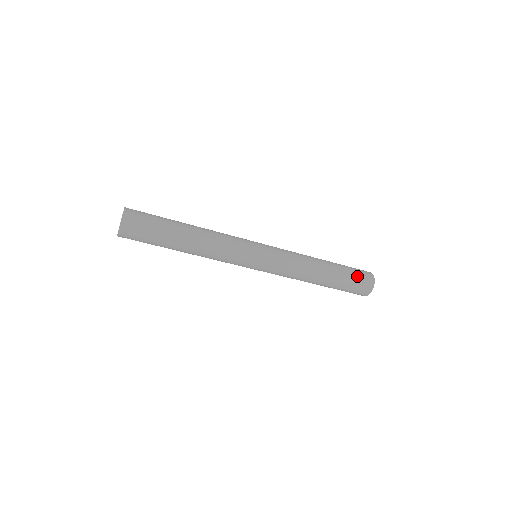
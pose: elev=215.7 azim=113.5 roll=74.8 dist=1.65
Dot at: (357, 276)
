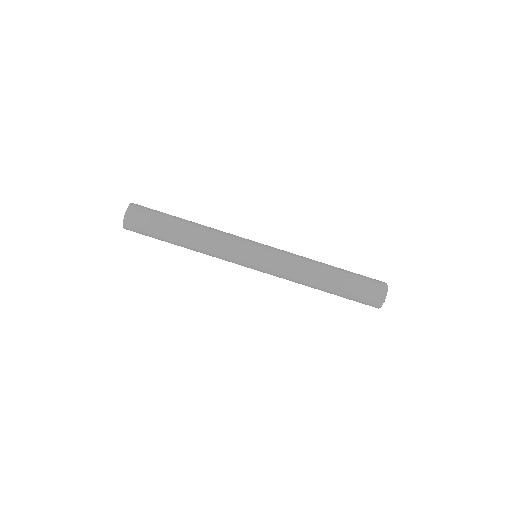
Dot at: (366, 281)
